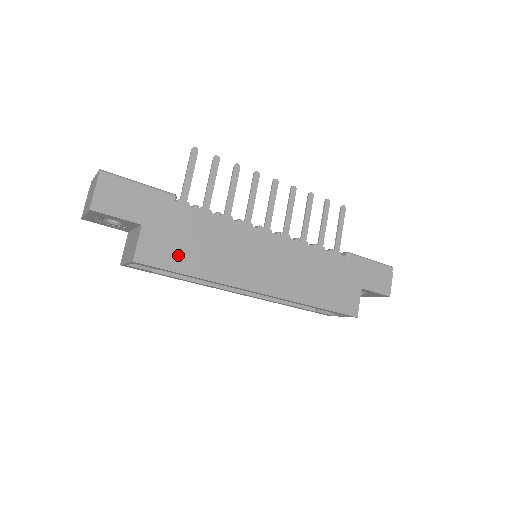
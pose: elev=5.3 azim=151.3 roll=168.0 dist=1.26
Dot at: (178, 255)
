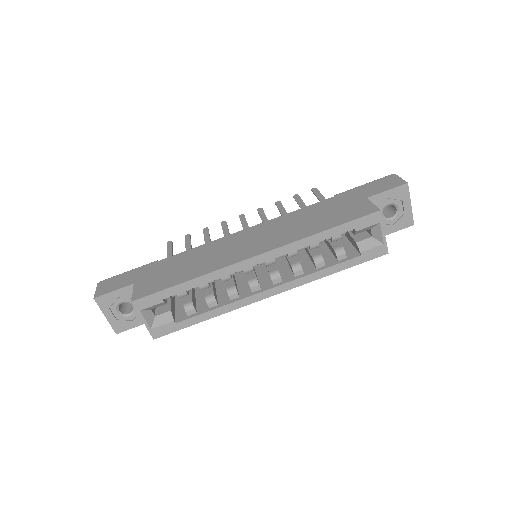
Dot at: (168, 280)
